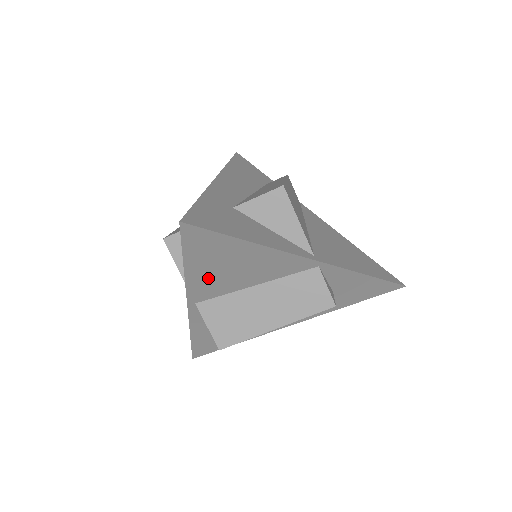
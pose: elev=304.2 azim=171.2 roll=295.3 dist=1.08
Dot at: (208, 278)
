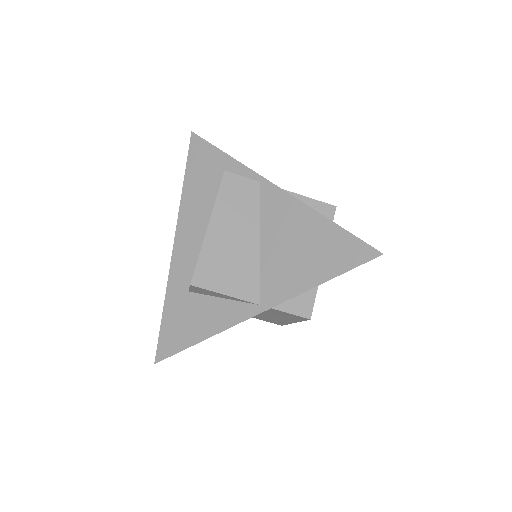
Dot at: occluded
